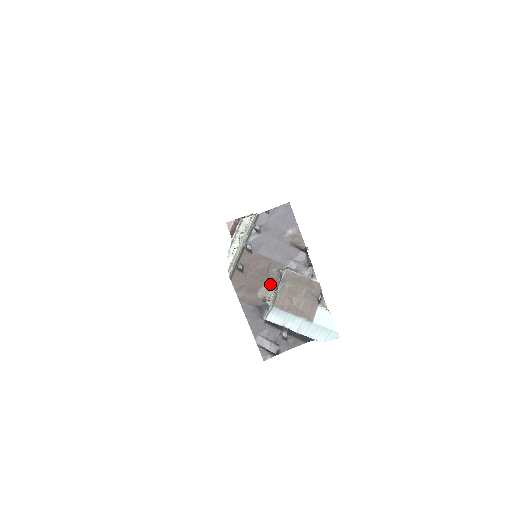
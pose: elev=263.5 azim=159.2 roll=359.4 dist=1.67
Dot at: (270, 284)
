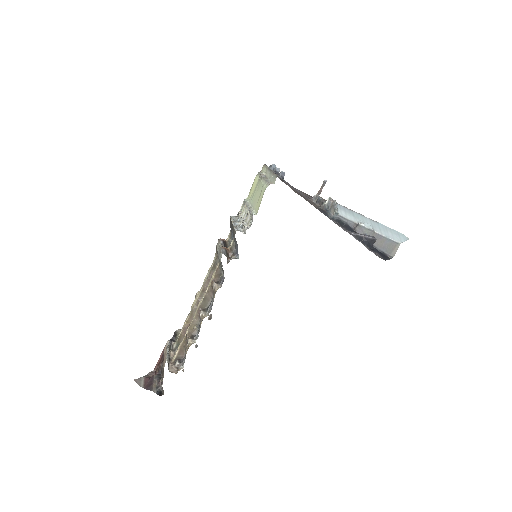
Dot at: occluded
